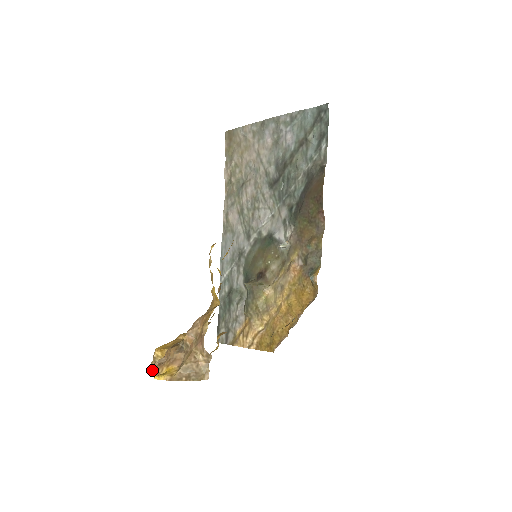
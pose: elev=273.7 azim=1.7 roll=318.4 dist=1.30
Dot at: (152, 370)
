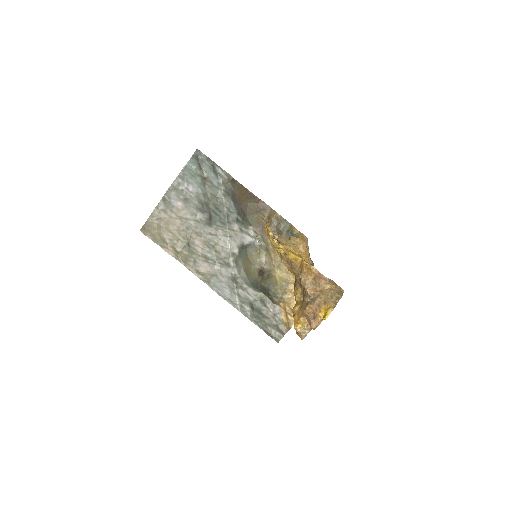
Dot at: (314, 326)
